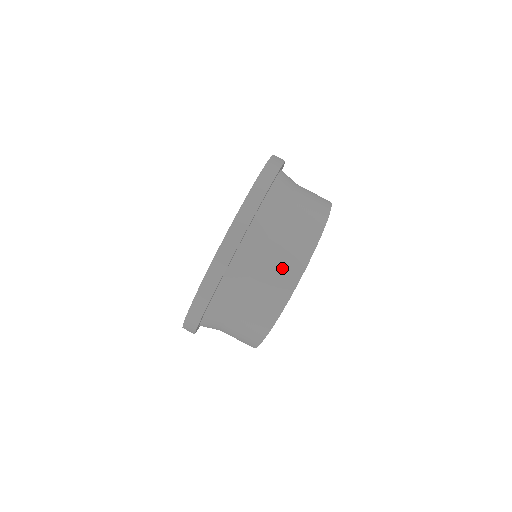
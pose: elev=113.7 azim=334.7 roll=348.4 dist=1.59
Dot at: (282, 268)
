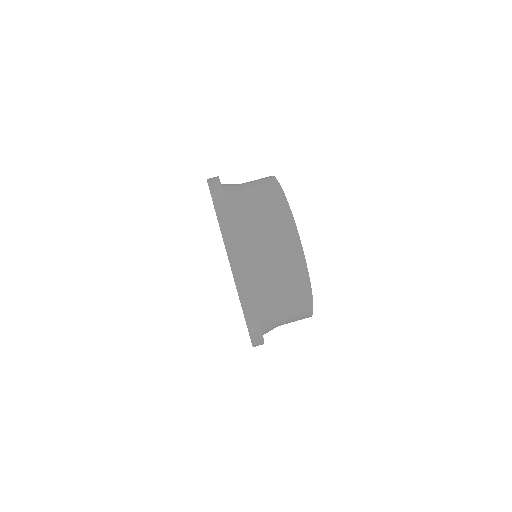
Dot at: (295, 297)
